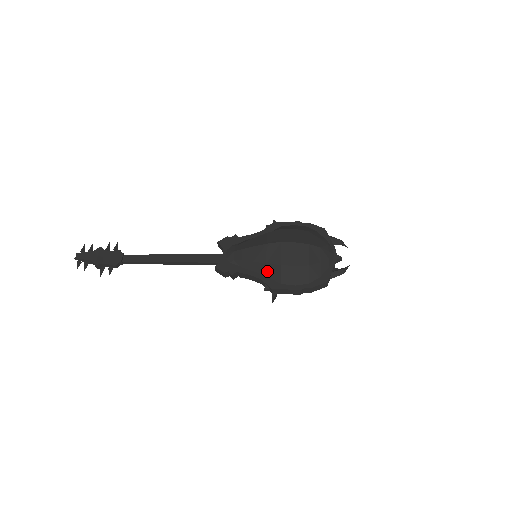
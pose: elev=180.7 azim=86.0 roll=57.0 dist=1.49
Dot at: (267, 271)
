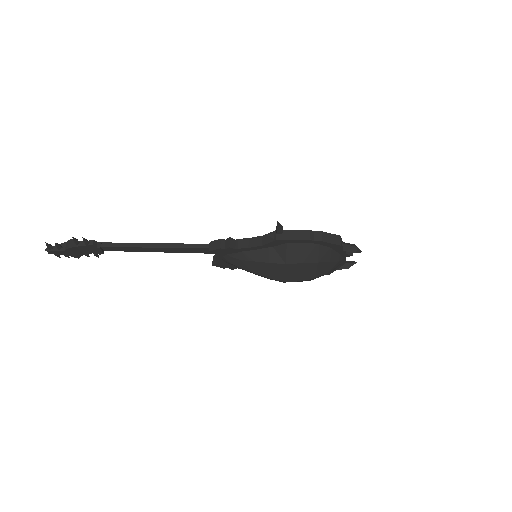
Dot at: occluded
